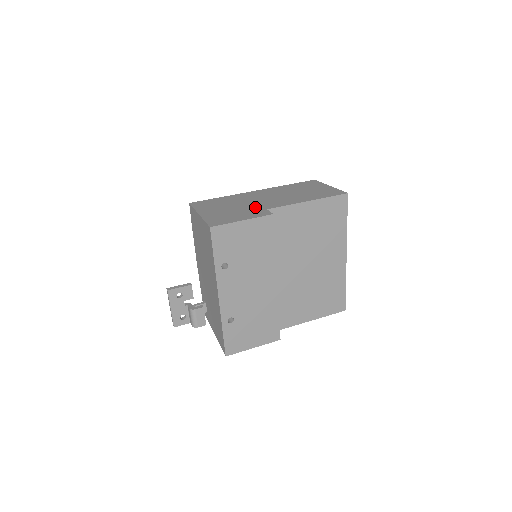
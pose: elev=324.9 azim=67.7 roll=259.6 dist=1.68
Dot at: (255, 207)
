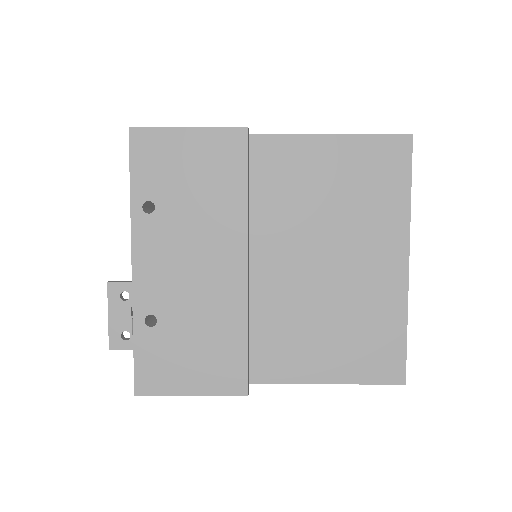
Dot at: occluded
